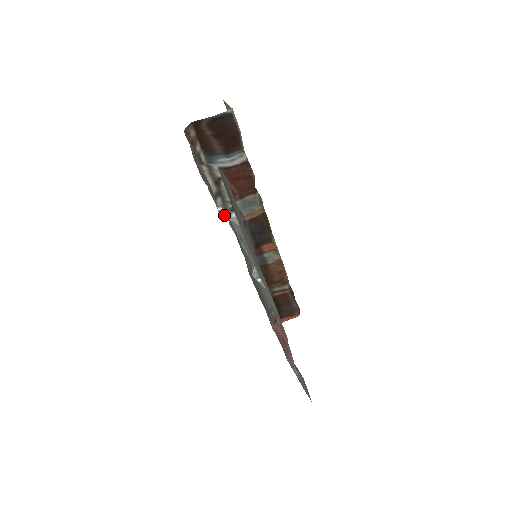
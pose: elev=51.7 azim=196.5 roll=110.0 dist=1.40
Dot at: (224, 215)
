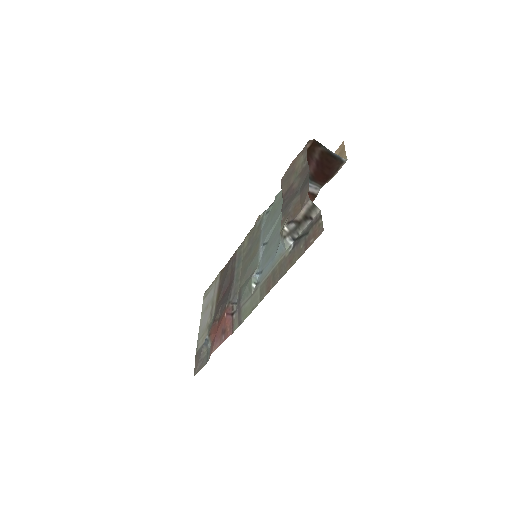
Dot at: (284, 235)
